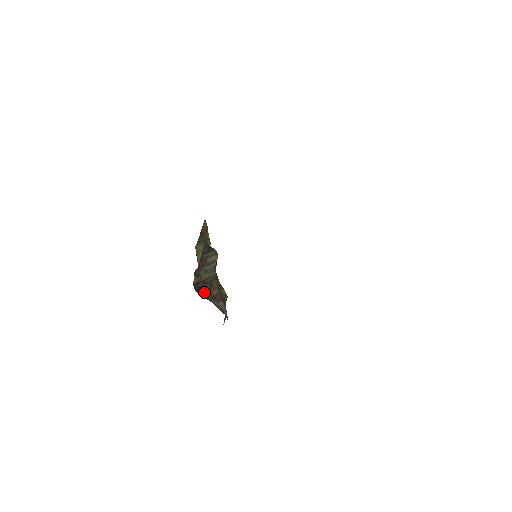
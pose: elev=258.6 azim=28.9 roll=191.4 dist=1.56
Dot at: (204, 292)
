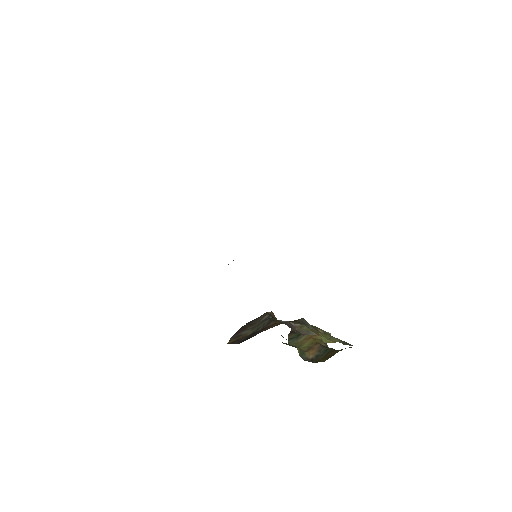
Dot at: occluded
